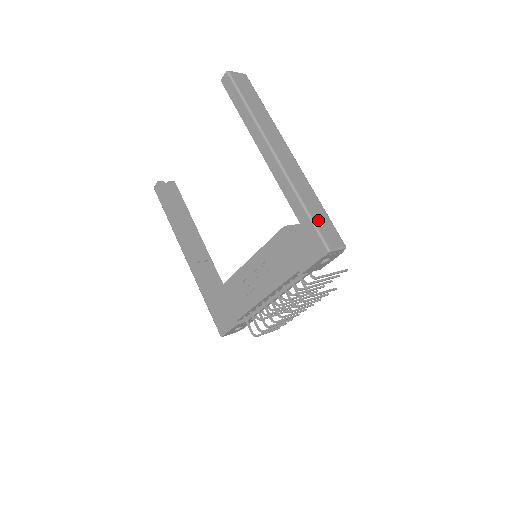
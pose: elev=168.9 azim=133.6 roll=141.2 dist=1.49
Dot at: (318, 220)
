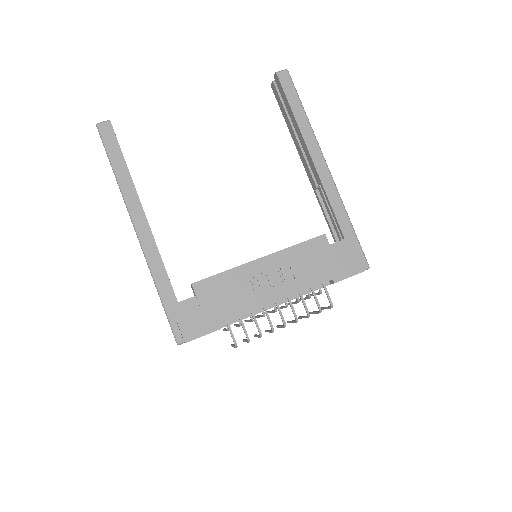
Dot at: occluded
